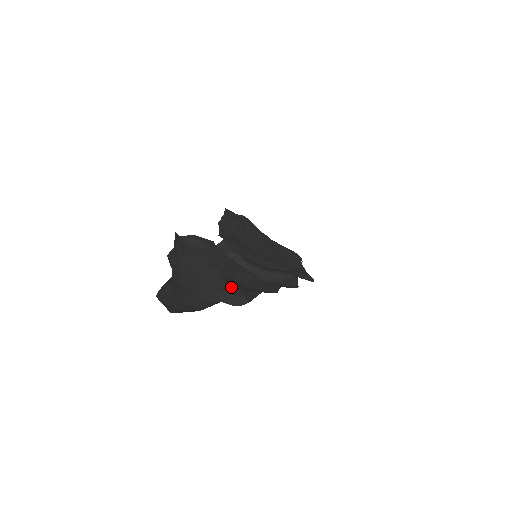
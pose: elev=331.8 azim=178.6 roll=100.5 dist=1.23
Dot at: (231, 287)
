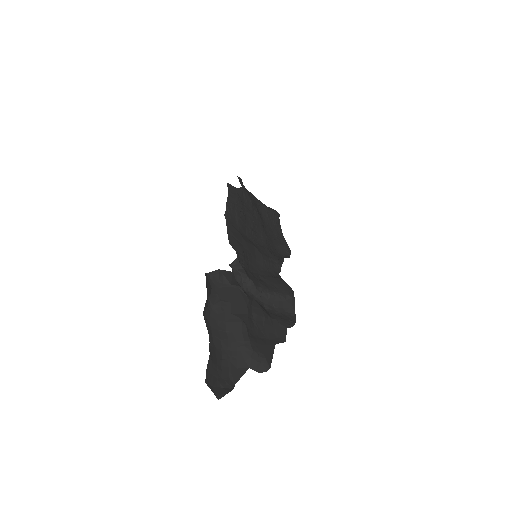
Dot at: (256, 350)
